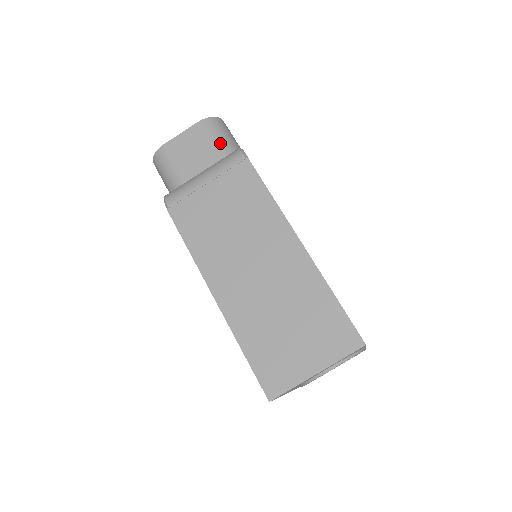
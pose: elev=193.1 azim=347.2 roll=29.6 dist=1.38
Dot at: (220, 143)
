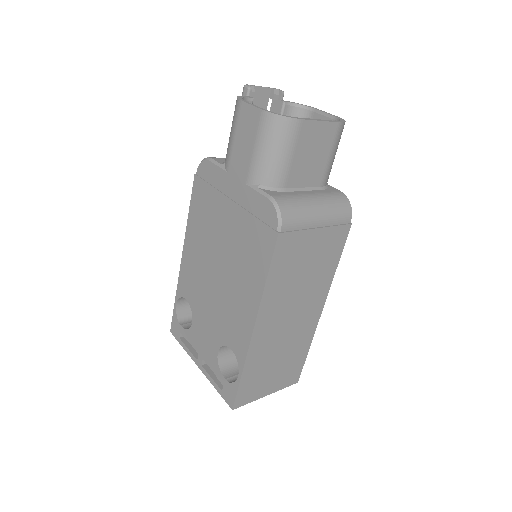
Dot at: (332, 161)
